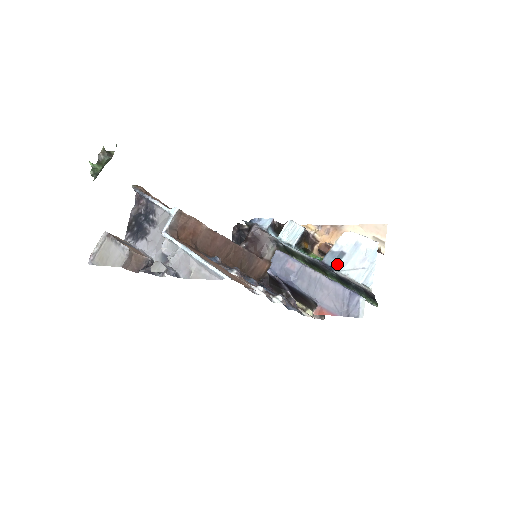
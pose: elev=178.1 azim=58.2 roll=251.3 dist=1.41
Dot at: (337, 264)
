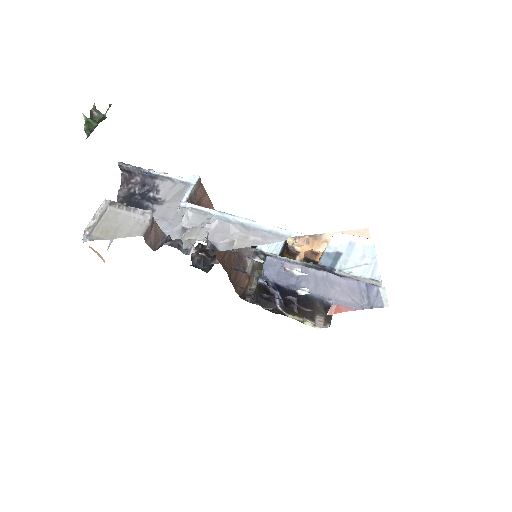
Dot at: (336, 264)
